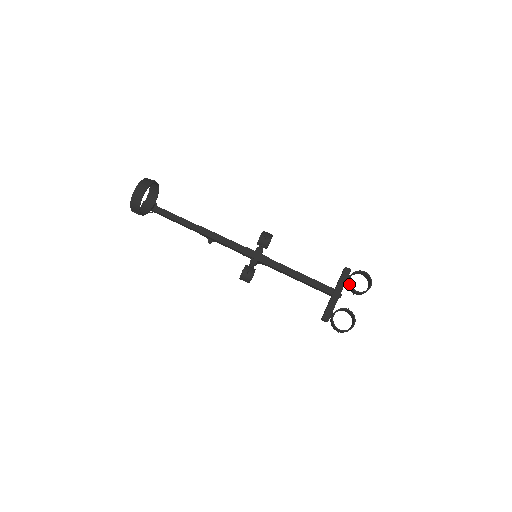
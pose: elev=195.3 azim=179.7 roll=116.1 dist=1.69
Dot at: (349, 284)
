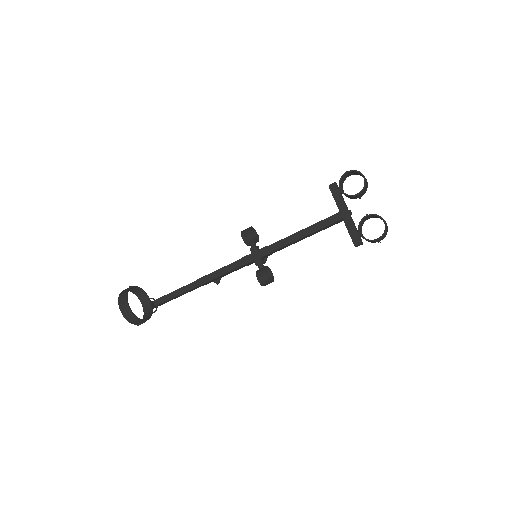
Dot at: occluded
